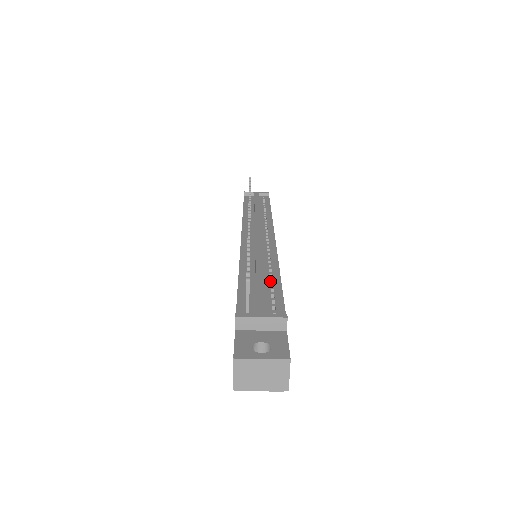
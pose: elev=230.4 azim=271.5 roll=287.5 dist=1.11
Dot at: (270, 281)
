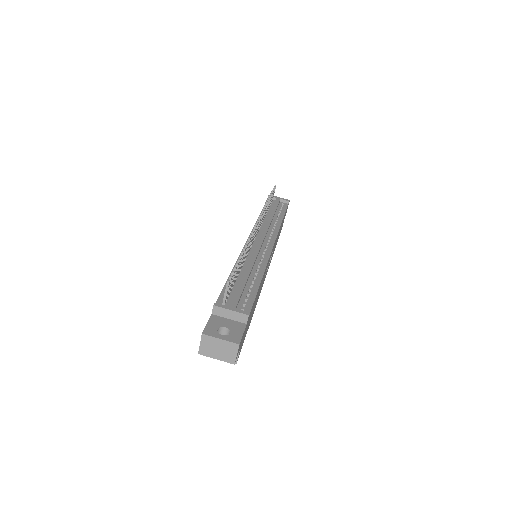
Dot at: (252, 283)
